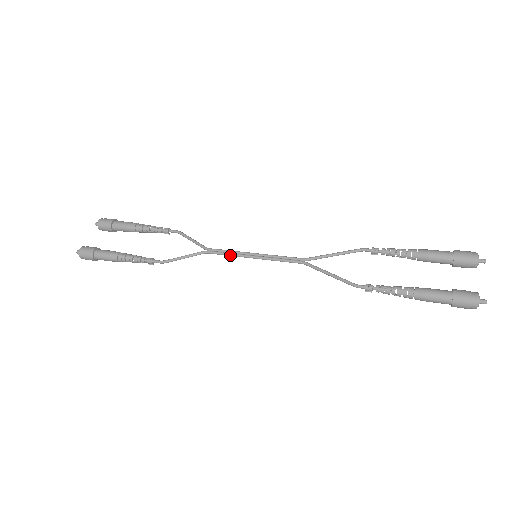
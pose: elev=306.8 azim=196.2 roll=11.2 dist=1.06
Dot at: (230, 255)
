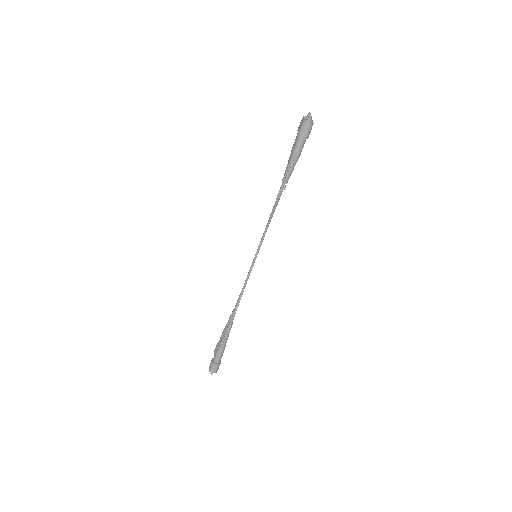
Dot at: (249, 273)
